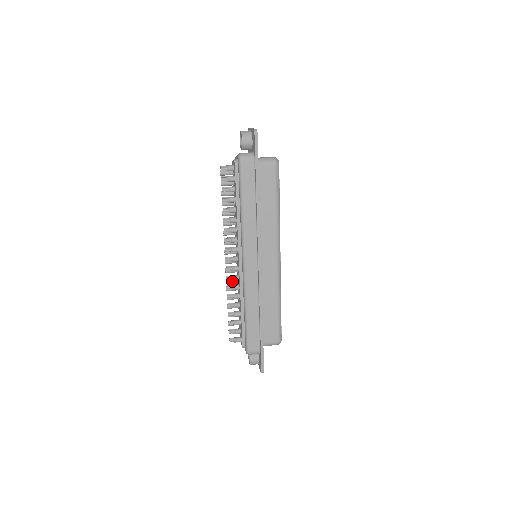
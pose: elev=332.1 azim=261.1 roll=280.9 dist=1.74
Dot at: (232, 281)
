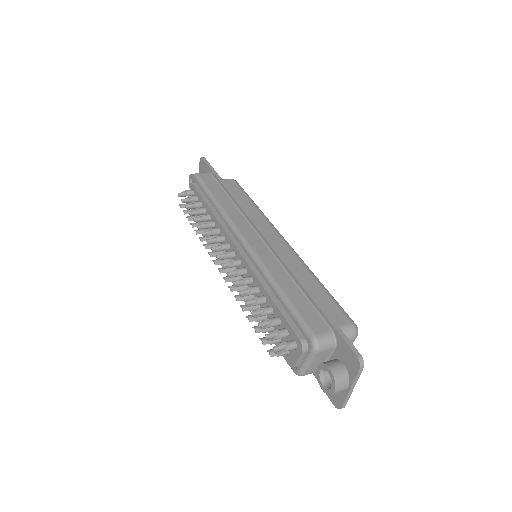
Dot at: (239, 288)
